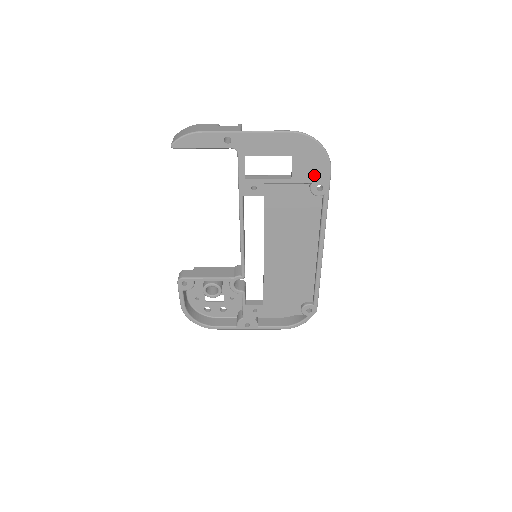
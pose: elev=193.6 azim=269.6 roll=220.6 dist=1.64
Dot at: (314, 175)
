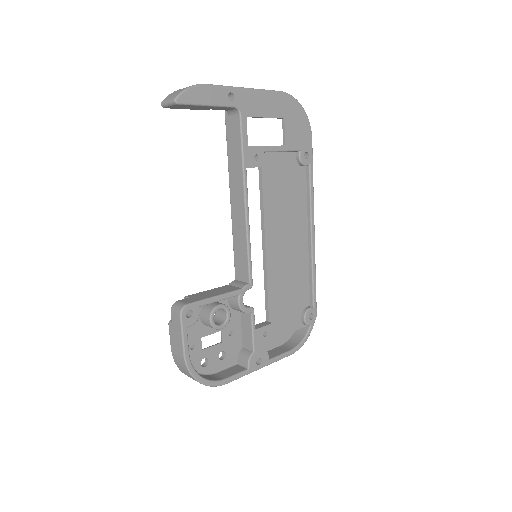
Dot at: (301, 141)
